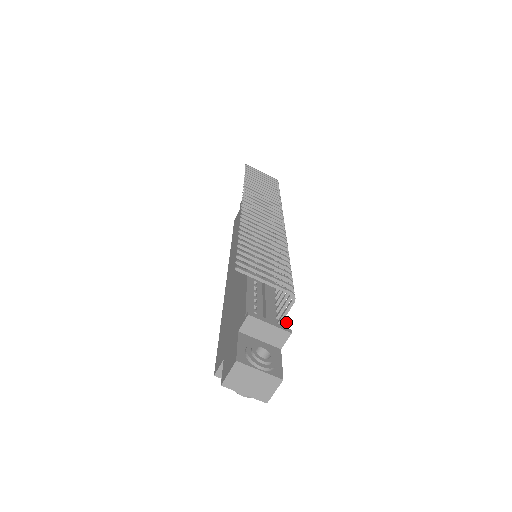
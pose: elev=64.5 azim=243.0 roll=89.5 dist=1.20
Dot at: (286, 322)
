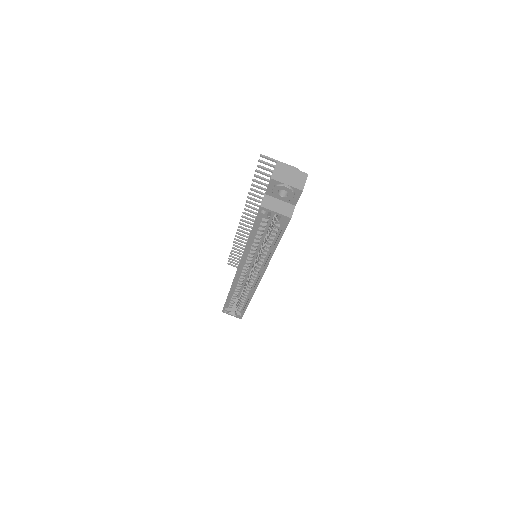
Dot at: occluded
